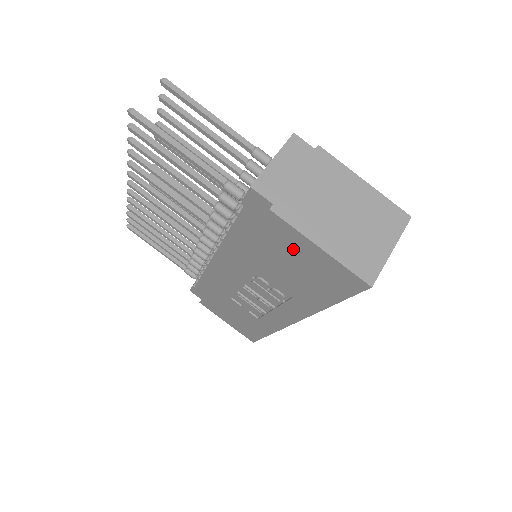
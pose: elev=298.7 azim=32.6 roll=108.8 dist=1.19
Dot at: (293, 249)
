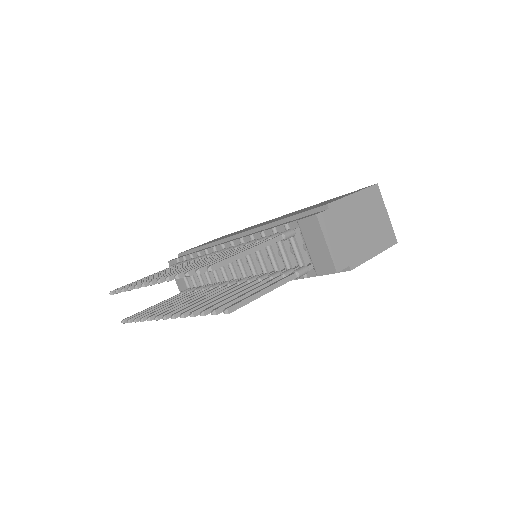
Dot at: occluded
